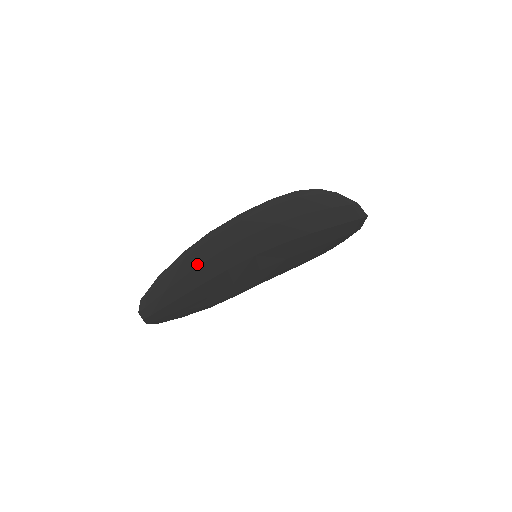
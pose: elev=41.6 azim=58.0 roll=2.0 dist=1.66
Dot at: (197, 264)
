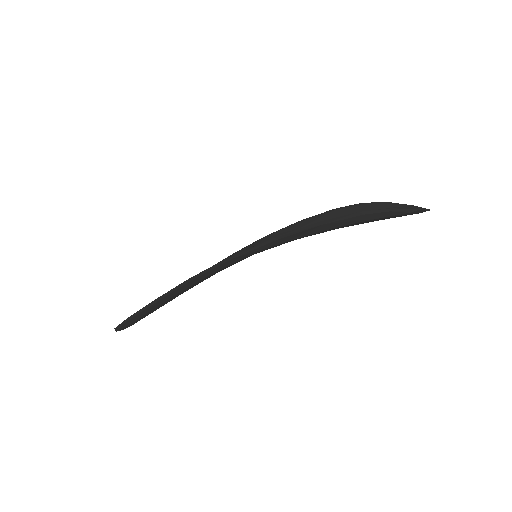
Dot at: (176, 293)
